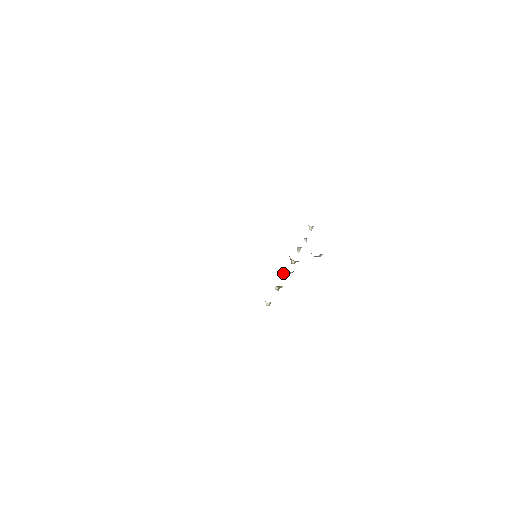
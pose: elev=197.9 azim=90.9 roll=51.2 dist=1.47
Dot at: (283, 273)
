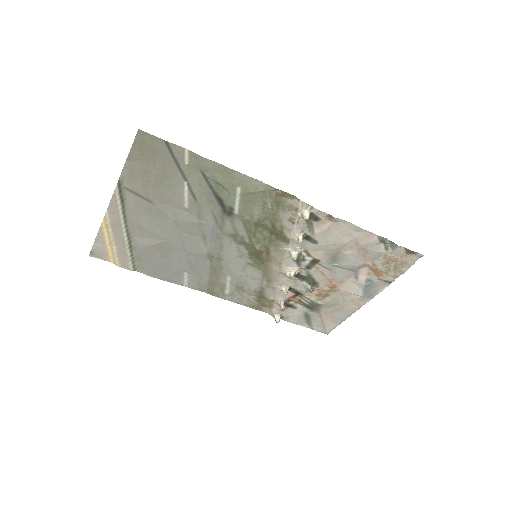
Dot at: (294, 255)
